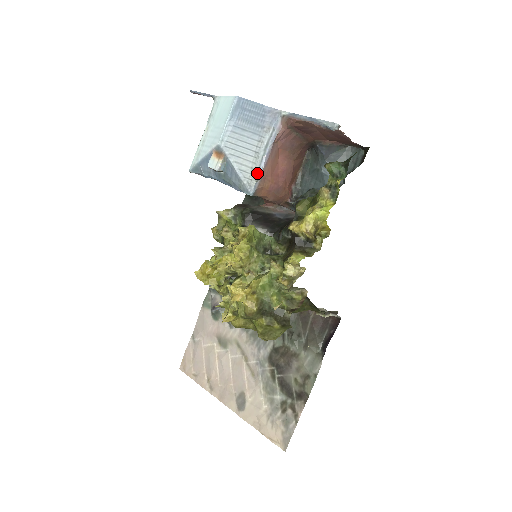
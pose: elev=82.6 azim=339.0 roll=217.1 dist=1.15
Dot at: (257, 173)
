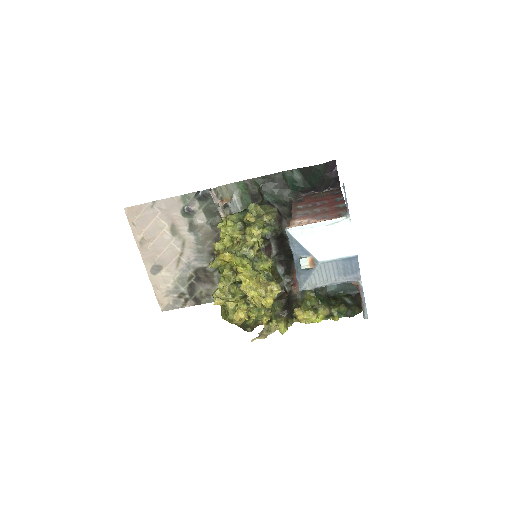
Dot at: (315, 287)
